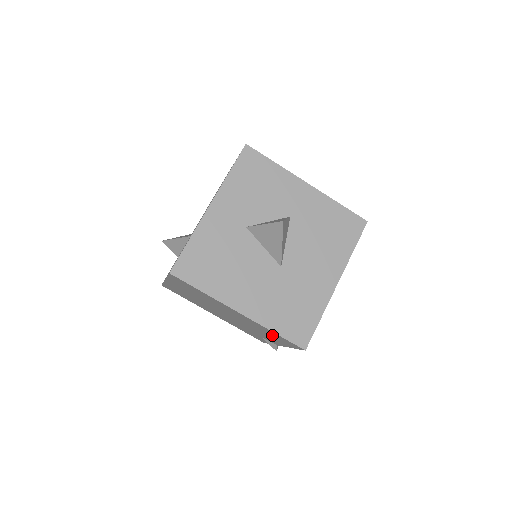
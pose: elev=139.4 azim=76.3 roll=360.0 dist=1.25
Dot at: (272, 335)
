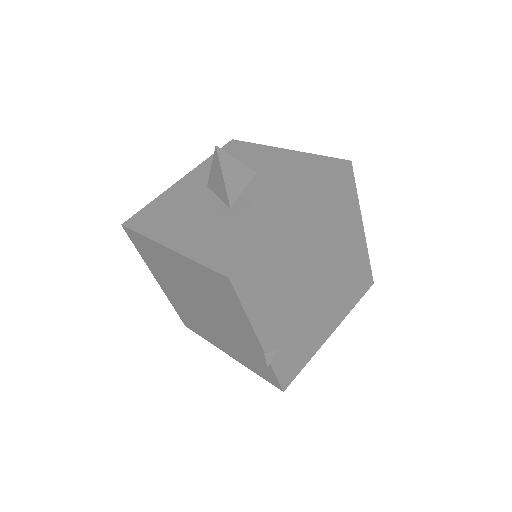
Dot at: (216, 290)
